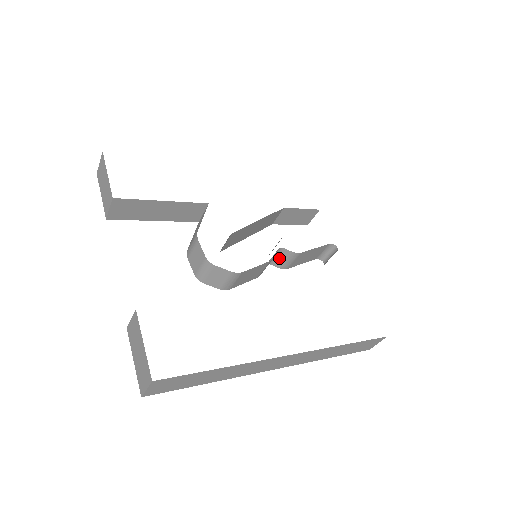
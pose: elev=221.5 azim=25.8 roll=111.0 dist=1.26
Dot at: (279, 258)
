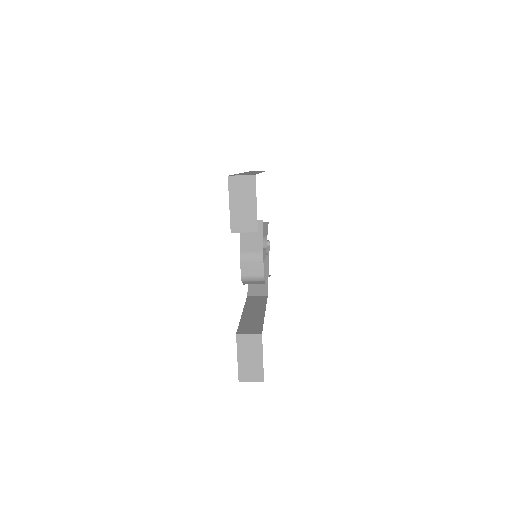
Dot at: occluded
